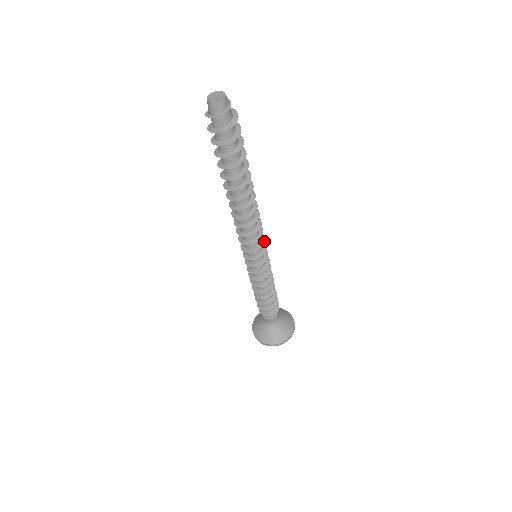
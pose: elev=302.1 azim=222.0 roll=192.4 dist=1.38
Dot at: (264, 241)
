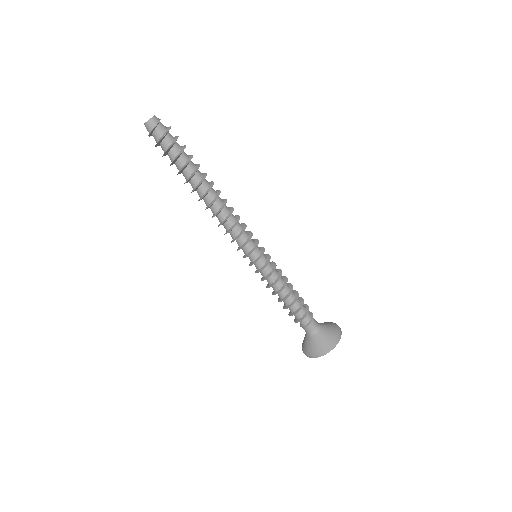
Dot at: (250, 238)
